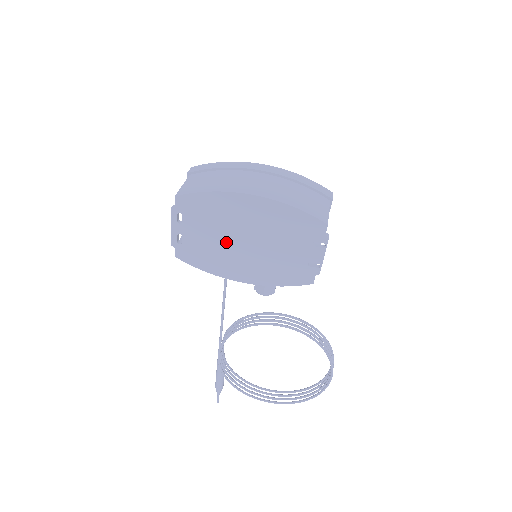
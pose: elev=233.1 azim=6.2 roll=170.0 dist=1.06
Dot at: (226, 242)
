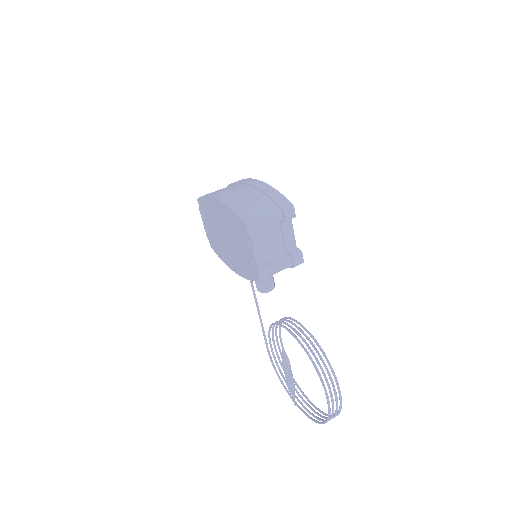
Dot at: (220, 236)
